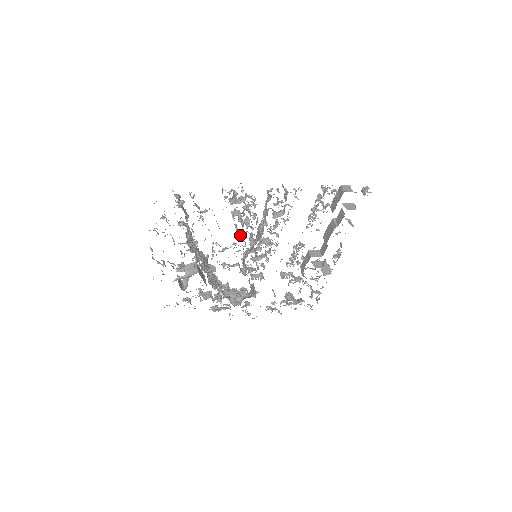
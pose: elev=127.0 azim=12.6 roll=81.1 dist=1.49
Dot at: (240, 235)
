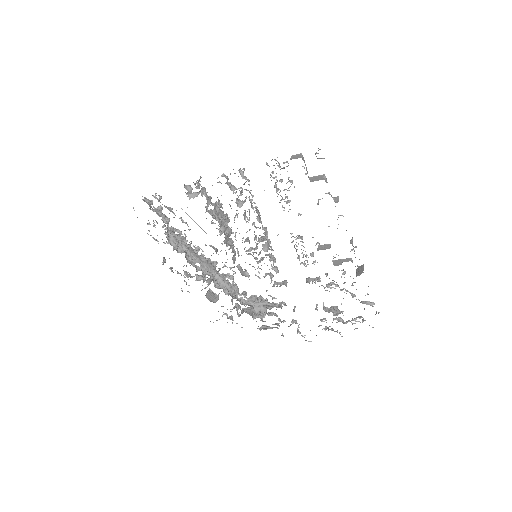
Dot at: occluded
